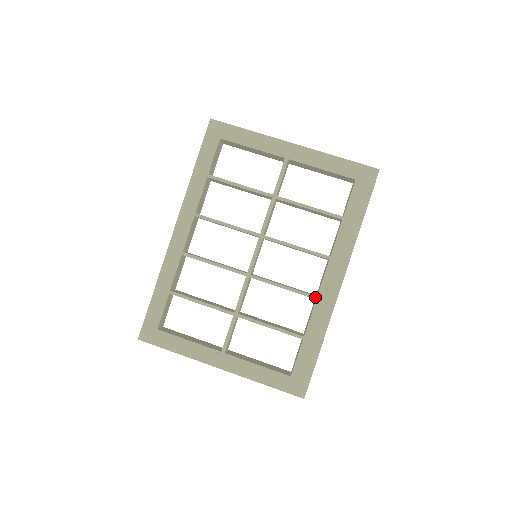
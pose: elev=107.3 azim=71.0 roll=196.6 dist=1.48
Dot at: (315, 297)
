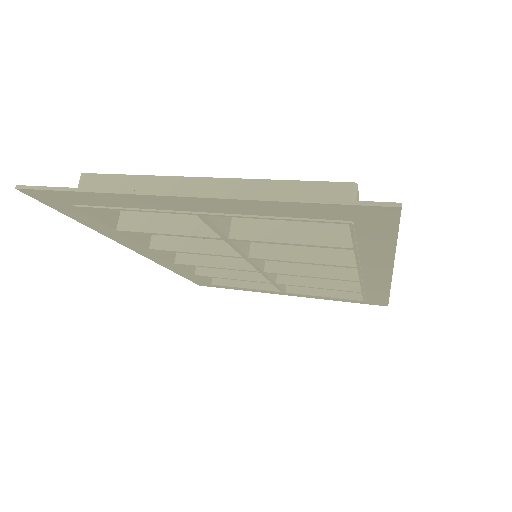
Dot at: occluded
